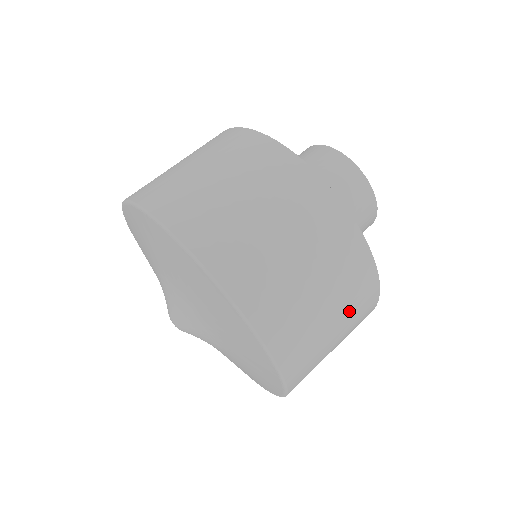
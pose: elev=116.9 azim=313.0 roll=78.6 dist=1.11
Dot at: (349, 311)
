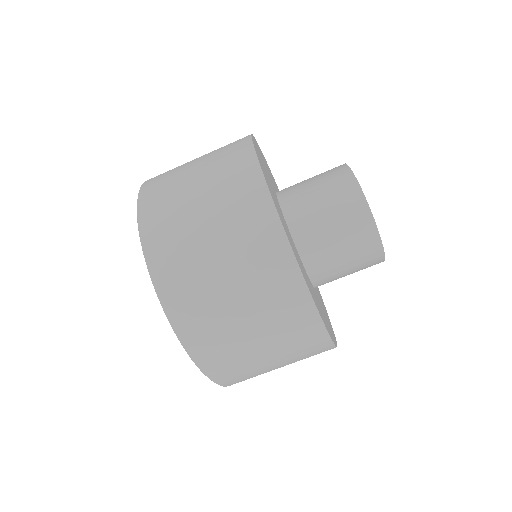
Dot at: occluded
